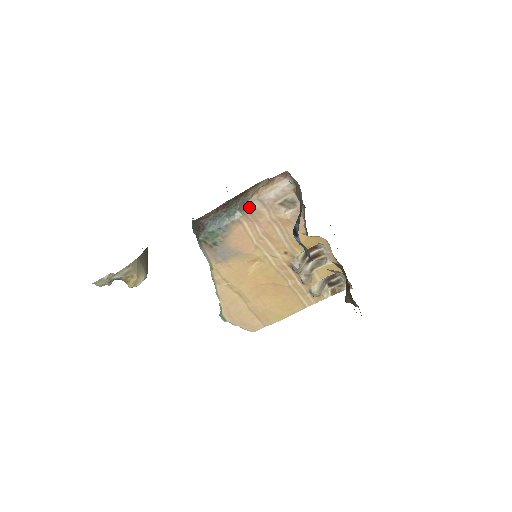
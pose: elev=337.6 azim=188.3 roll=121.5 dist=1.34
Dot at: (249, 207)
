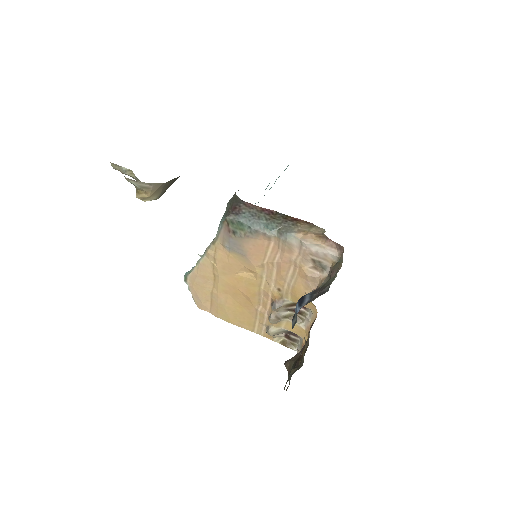
Dot at: (288, 238)
